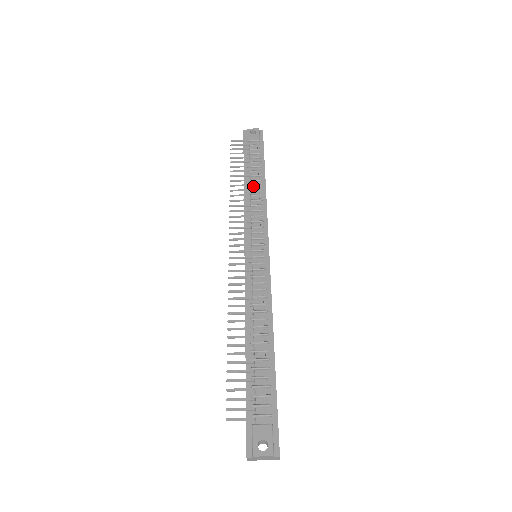
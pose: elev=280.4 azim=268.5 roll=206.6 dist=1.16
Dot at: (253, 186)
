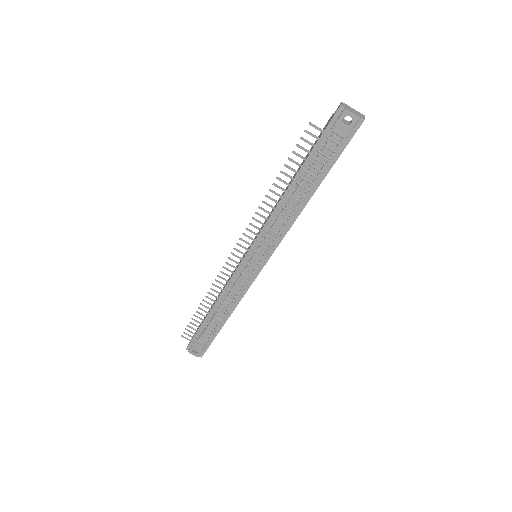
Dot at: (294, 198)
